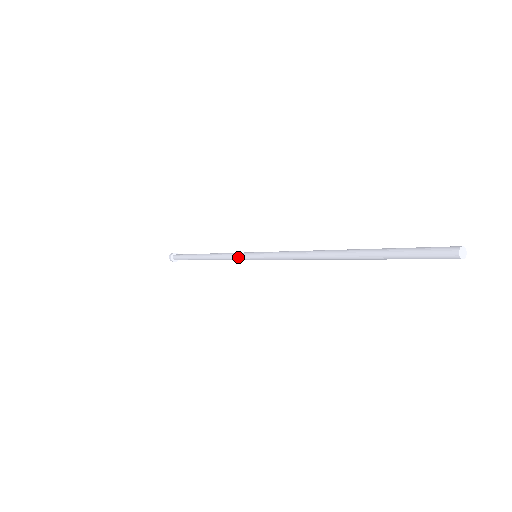
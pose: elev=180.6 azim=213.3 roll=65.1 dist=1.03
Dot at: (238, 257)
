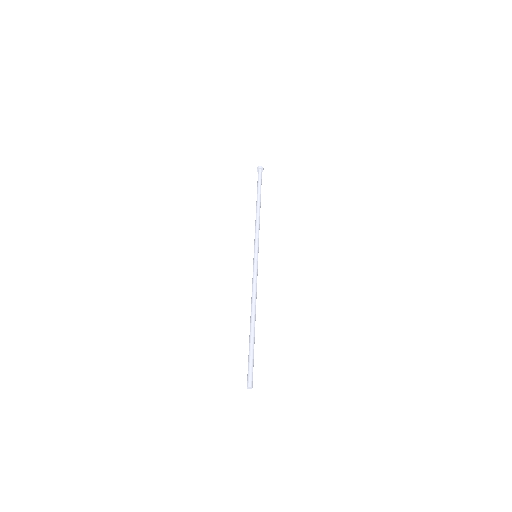
Dot at: (254, 243)
